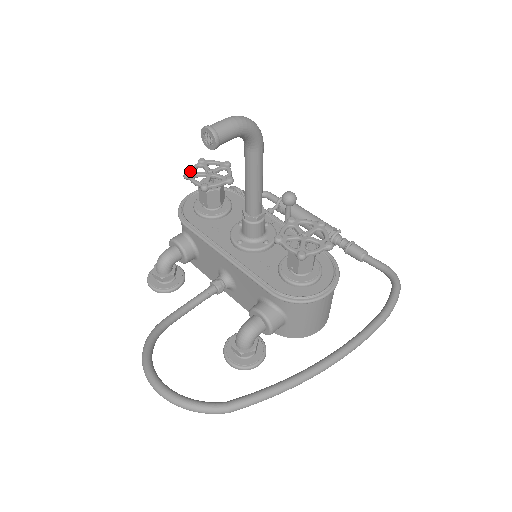
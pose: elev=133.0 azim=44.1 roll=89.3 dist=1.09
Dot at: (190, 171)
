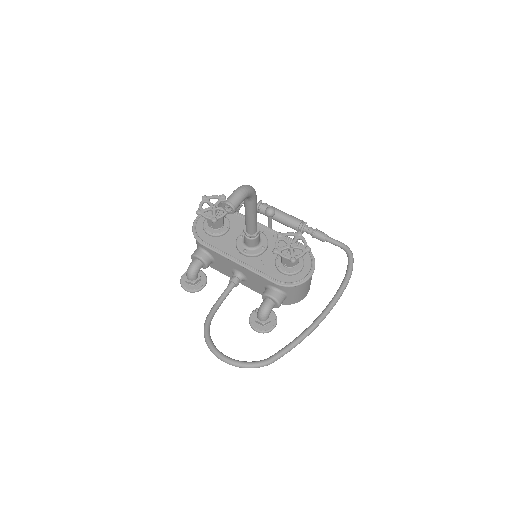
Dot at: (200, 208)
